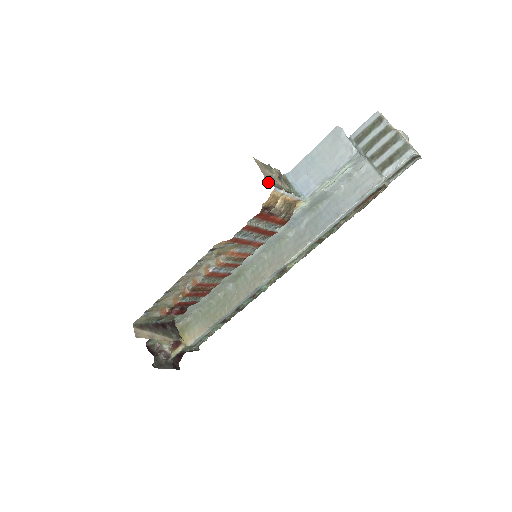
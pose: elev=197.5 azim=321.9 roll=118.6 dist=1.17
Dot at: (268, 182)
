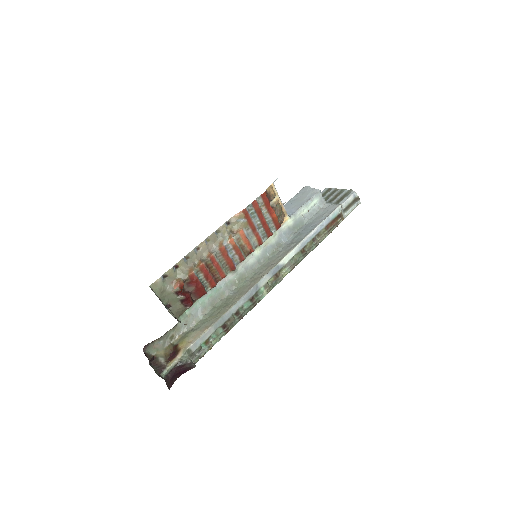
Dot at: occluded
